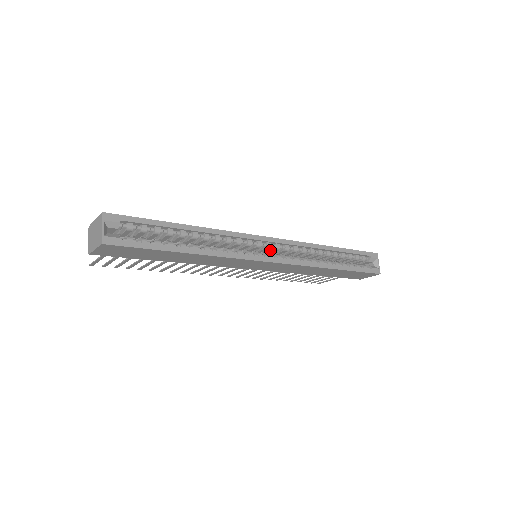
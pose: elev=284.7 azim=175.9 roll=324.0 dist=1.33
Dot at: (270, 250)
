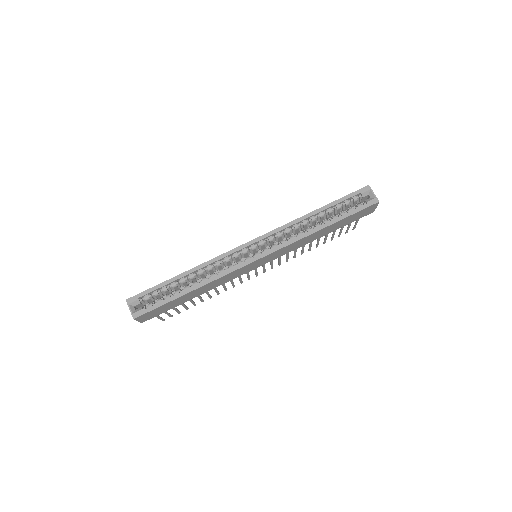
Dot at: (260, 248)
